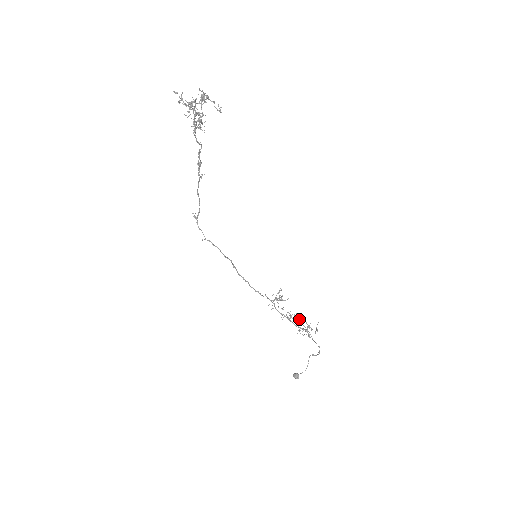
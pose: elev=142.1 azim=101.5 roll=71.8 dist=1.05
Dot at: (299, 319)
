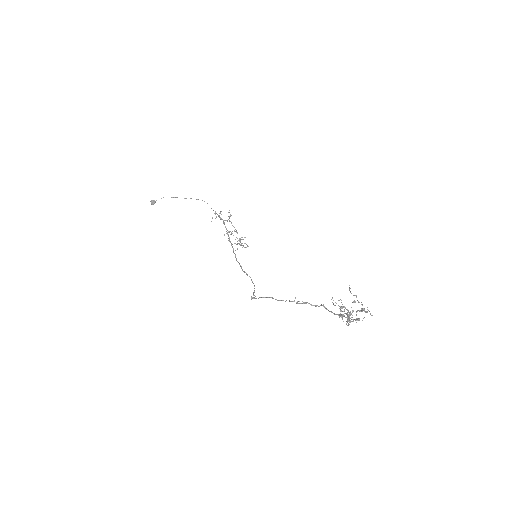
Dot at: occluded
